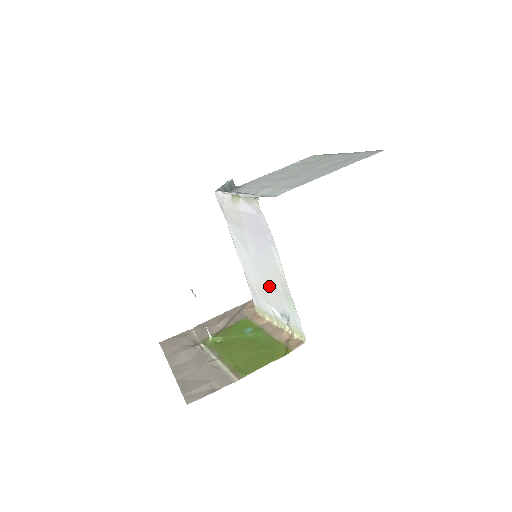
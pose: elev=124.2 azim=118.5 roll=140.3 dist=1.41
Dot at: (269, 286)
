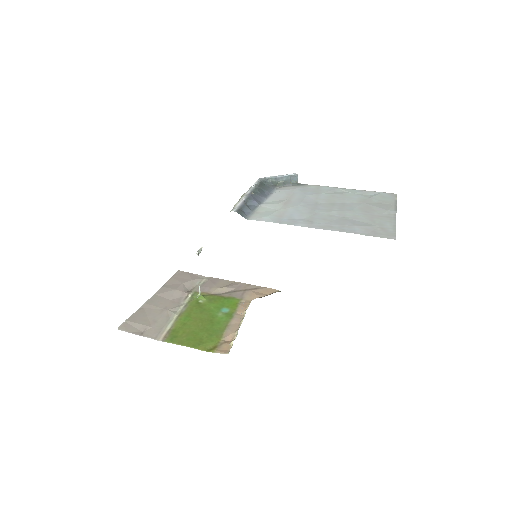
Dot at: occluded
